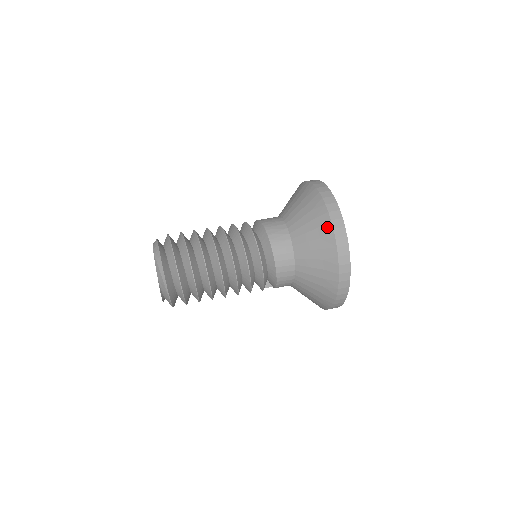
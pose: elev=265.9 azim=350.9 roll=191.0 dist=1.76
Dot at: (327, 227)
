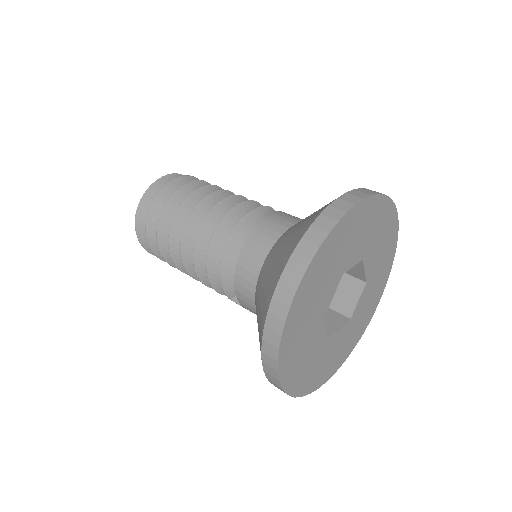
Dot at: (326, 205)
